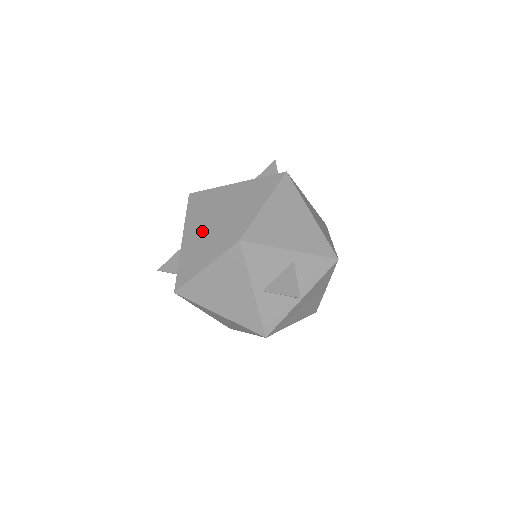
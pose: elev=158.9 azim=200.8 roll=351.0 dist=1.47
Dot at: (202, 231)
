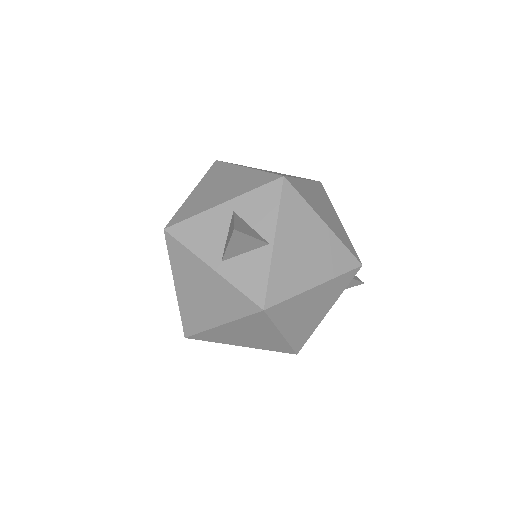
Dot at: occluded
